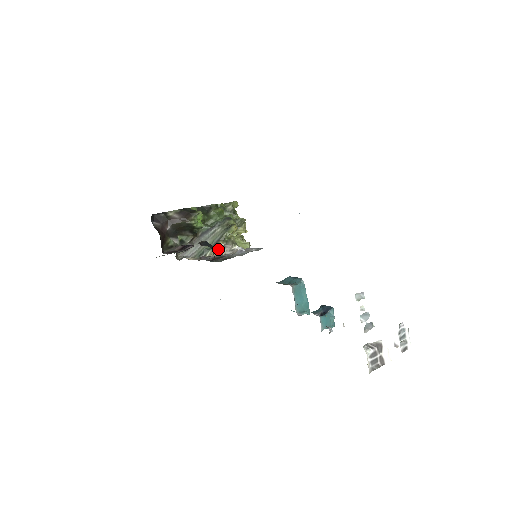
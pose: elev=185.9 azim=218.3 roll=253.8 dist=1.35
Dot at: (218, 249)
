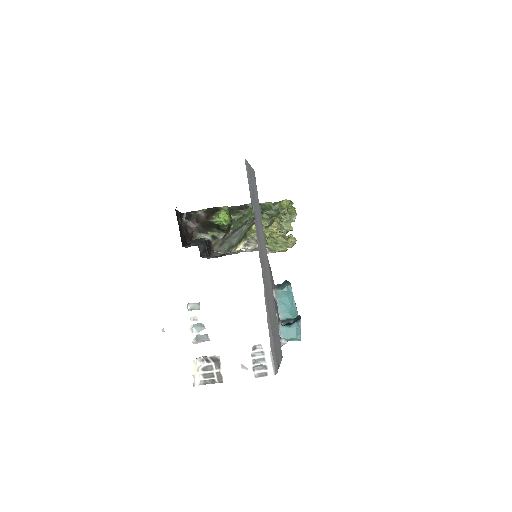
Dot at: (241, 246)
